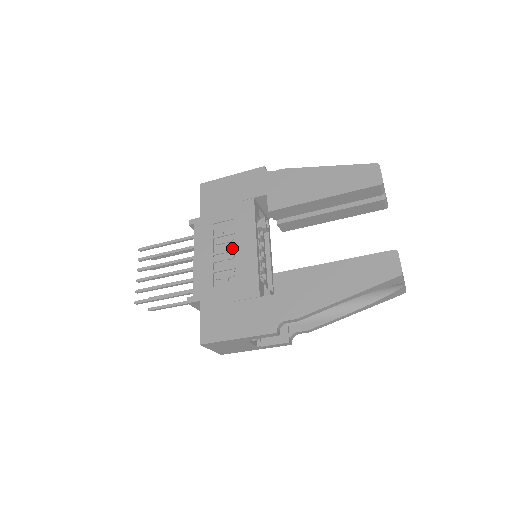
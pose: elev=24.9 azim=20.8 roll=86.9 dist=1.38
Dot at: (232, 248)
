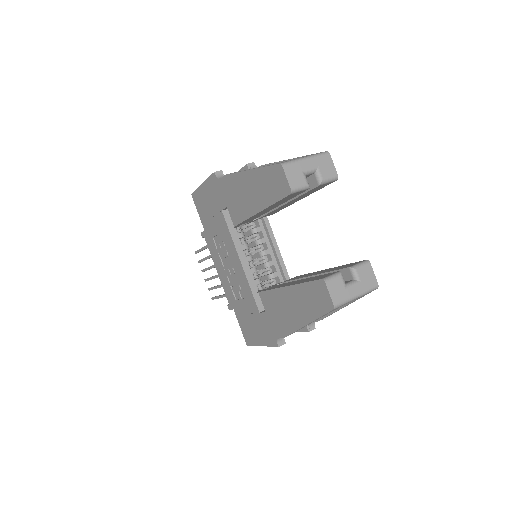
Dot at: (230, 263)
